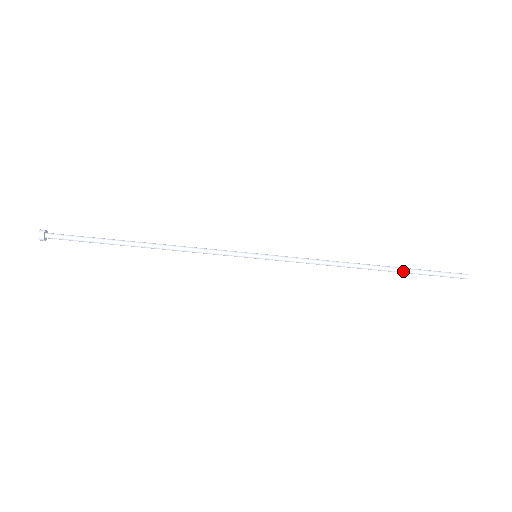
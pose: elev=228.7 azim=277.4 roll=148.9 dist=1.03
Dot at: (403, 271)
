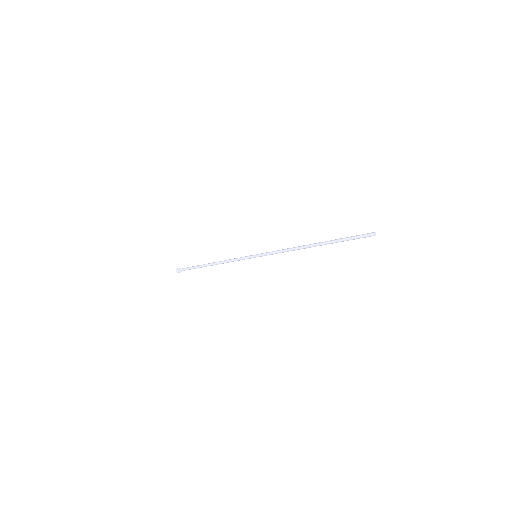
Dot at: (331, 242)
